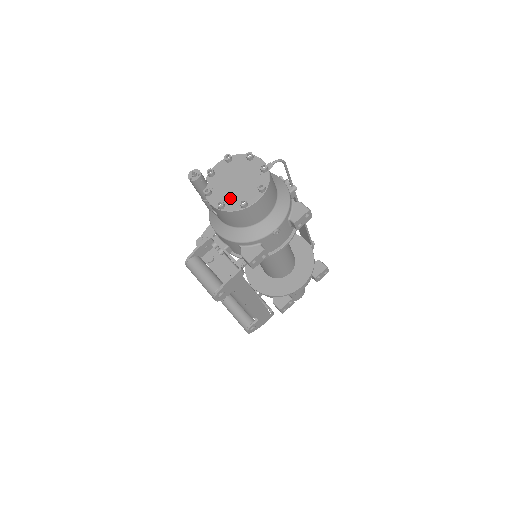
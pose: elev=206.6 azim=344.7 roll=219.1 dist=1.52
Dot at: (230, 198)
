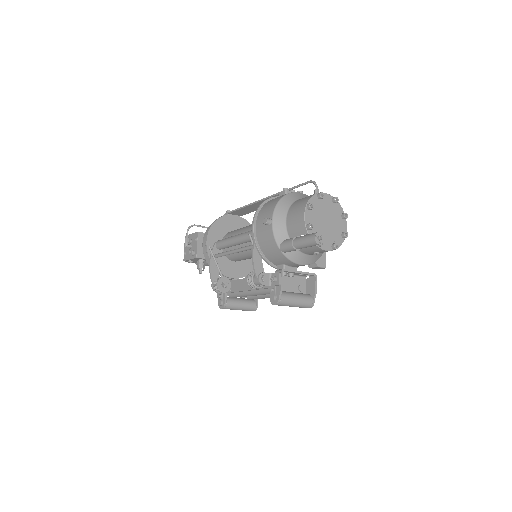
Dot at: (334, 237)
